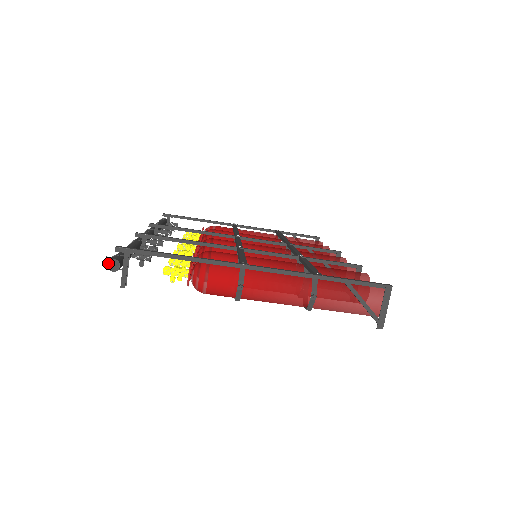
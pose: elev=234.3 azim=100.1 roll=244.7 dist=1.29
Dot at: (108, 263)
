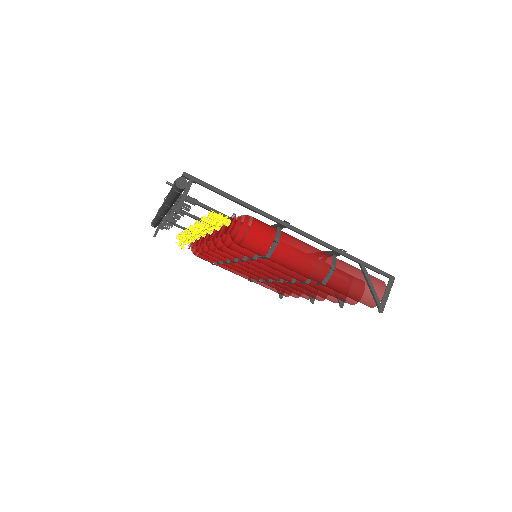
Dot at: (178, 179)
